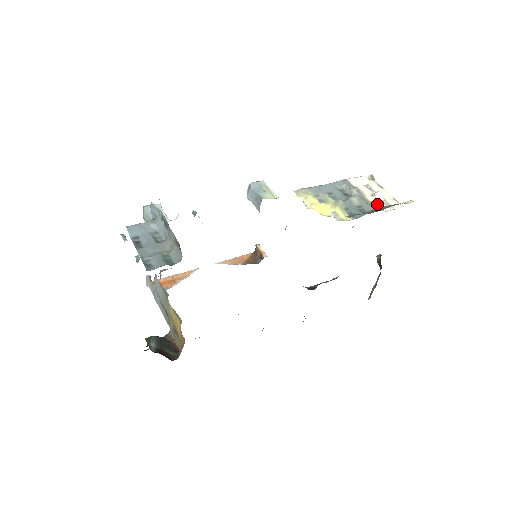
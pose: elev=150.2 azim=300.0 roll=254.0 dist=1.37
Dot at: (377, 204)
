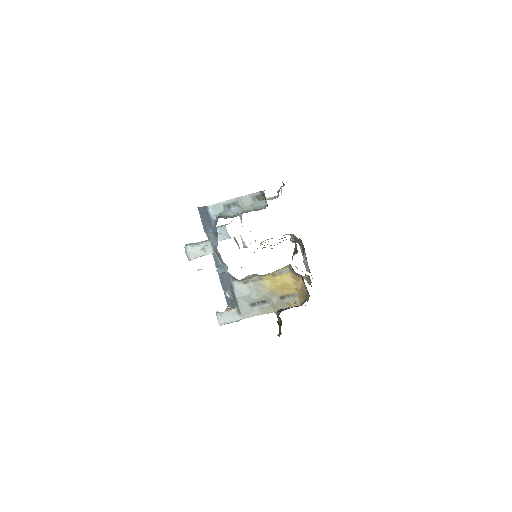
Dot at: occluded
